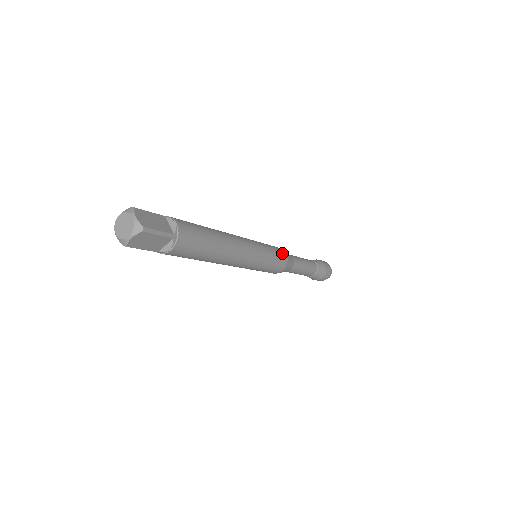
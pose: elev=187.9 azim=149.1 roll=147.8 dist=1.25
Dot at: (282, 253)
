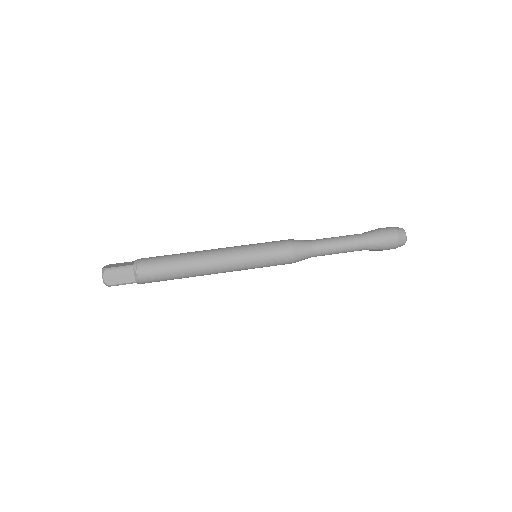
Dot at: (285, 256)
